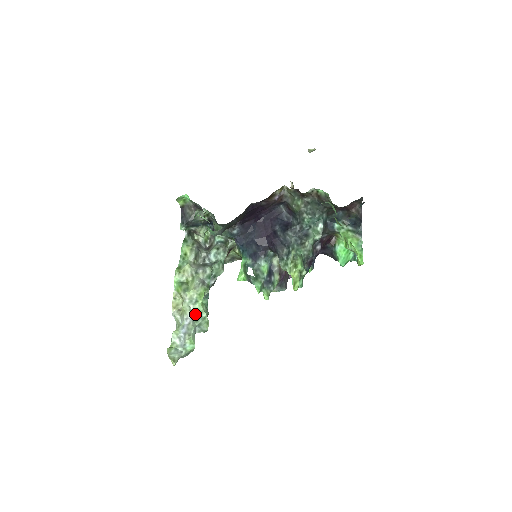
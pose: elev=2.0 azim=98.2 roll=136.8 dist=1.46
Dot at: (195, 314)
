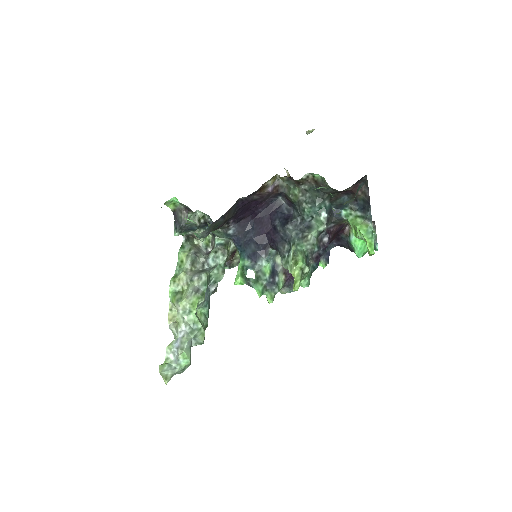
Dot at: (190, 325)
